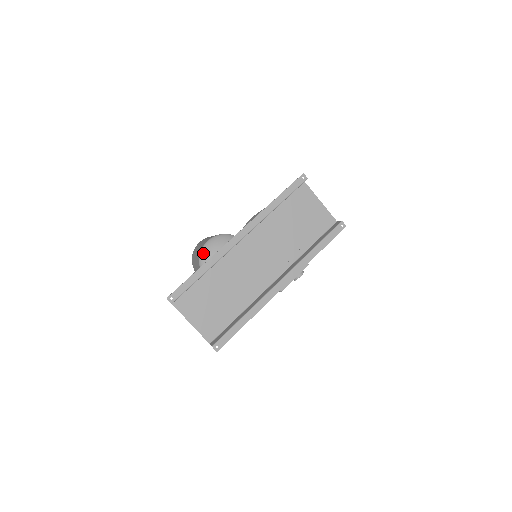
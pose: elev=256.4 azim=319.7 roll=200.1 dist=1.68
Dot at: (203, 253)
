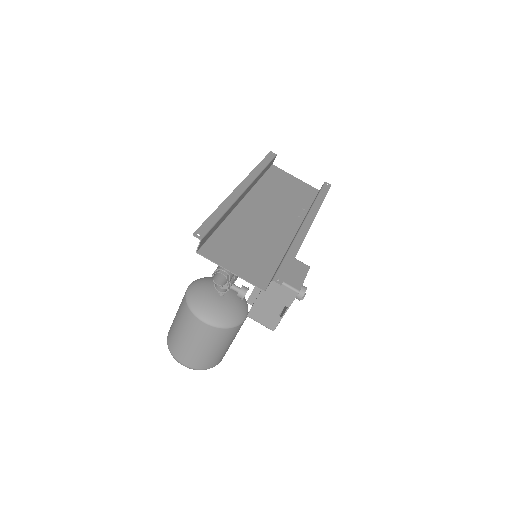
Dot at: (190, 295)
